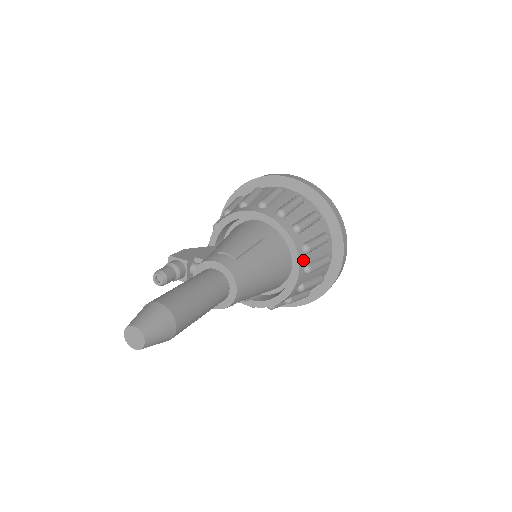
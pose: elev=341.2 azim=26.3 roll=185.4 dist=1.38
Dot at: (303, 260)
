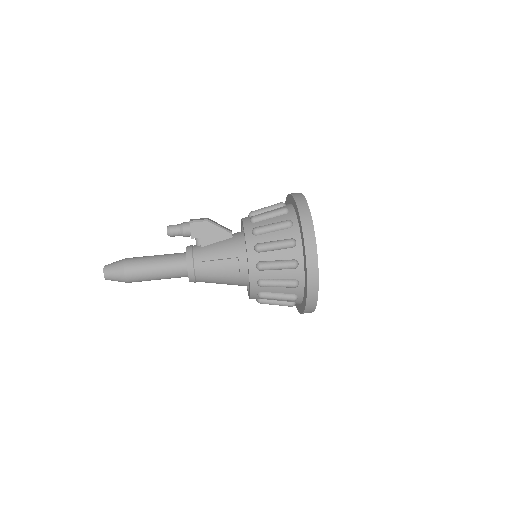
Dot at: occluded
